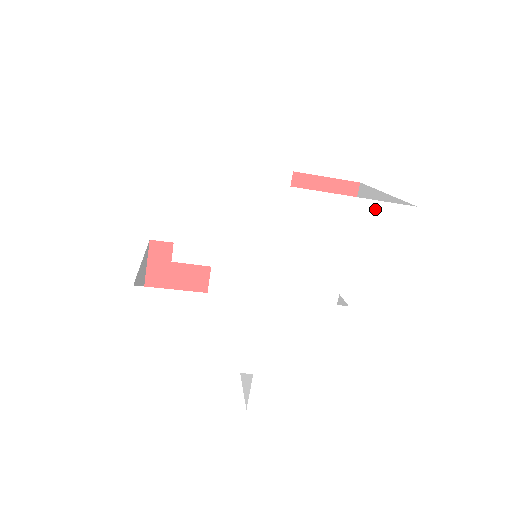
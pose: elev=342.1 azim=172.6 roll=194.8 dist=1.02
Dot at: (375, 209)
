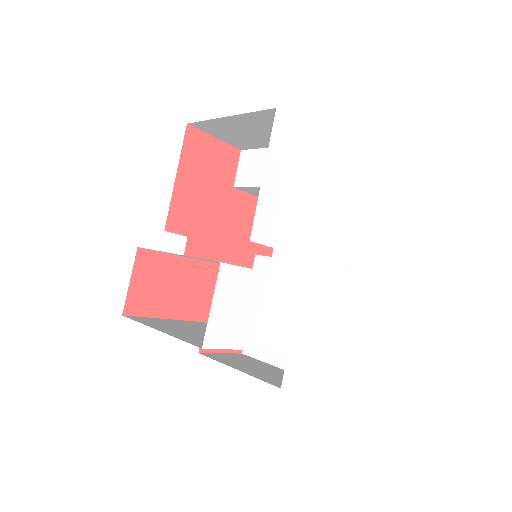
Dot at: (358, 212)
